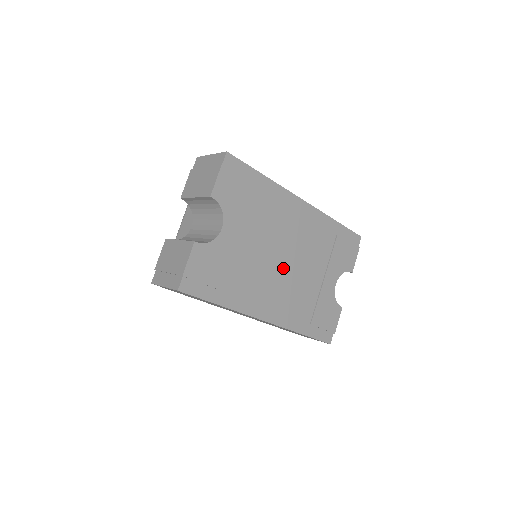
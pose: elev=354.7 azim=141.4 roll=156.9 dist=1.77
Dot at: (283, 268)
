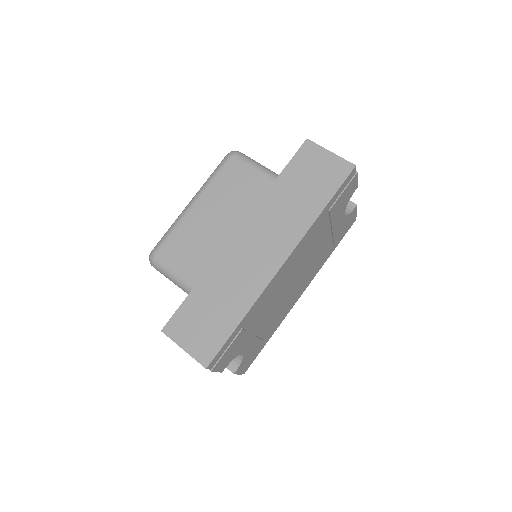
Dot at: (296, 283)
